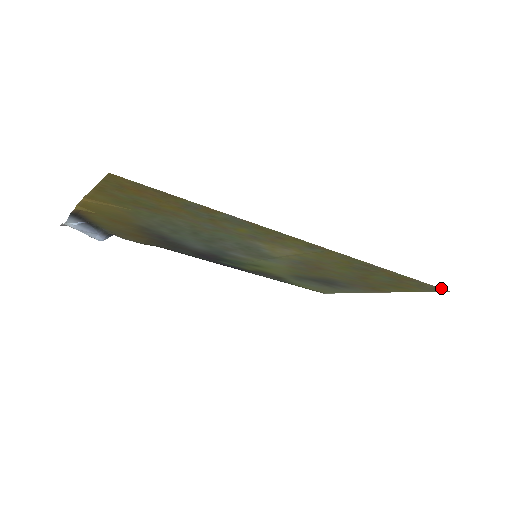
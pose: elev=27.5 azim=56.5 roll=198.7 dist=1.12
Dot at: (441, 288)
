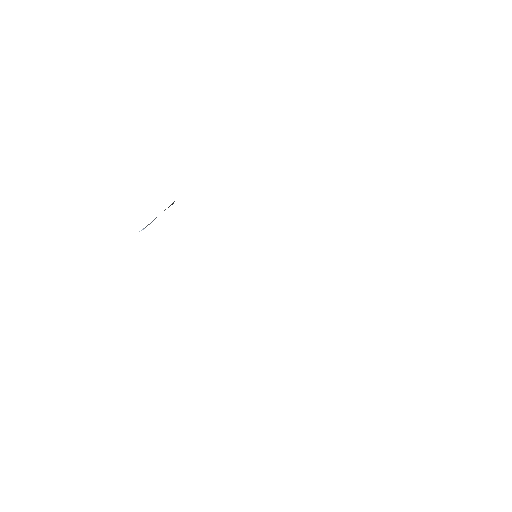
Dot at: occluded
